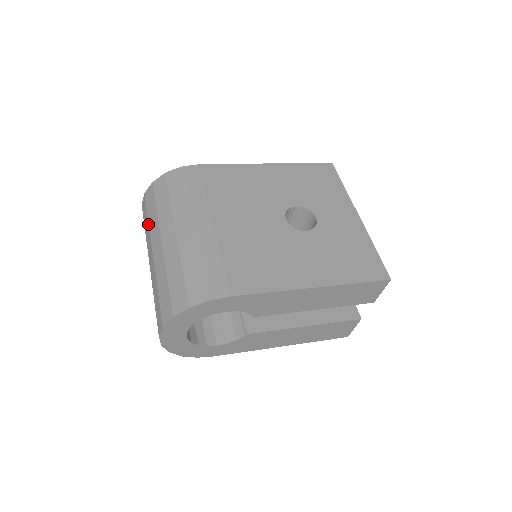
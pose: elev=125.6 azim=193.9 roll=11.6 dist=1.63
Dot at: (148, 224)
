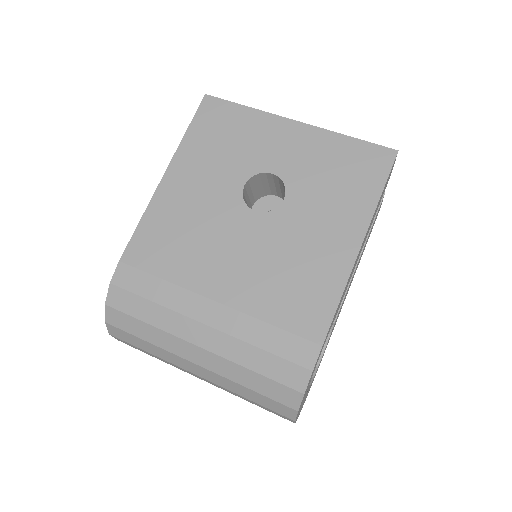
Dot at: (155, 356)
